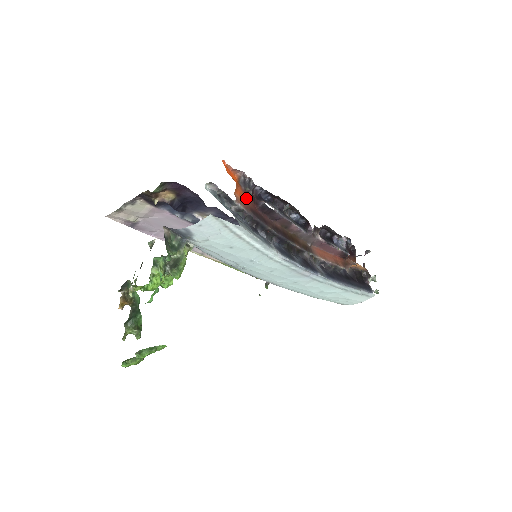
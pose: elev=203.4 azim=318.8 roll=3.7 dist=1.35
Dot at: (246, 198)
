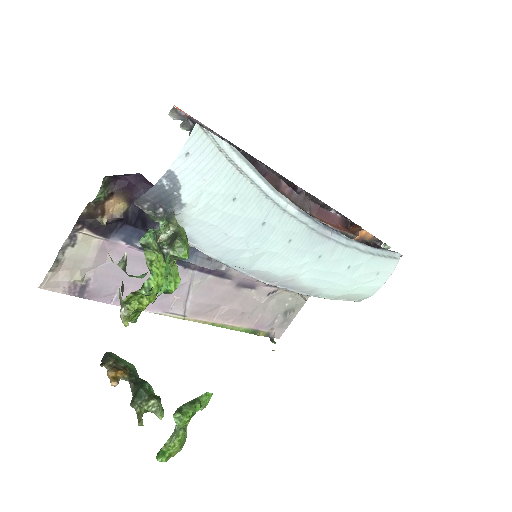
Dot at: occluded
